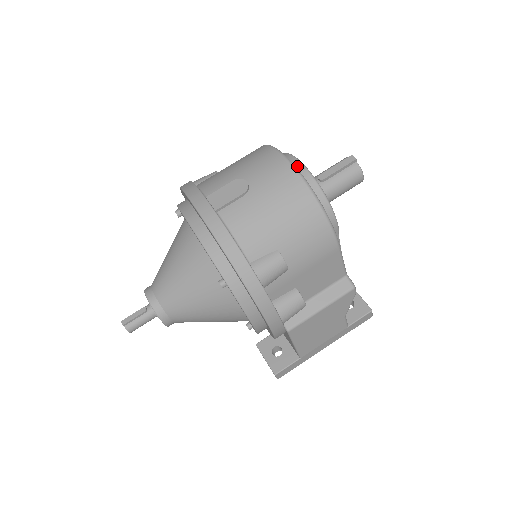
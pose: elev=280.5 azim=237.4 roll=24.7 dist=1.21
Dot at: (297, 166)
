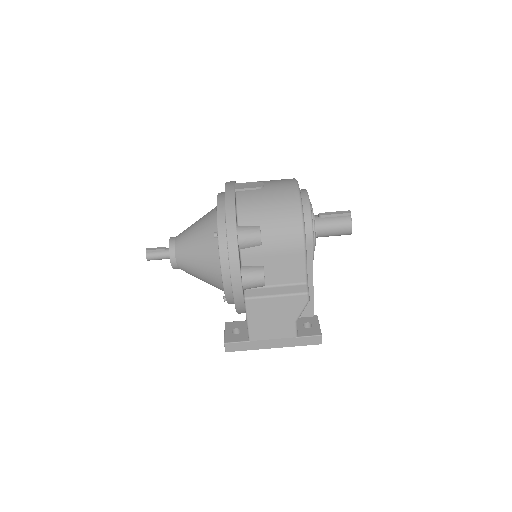
Dot at: (303, 193)
